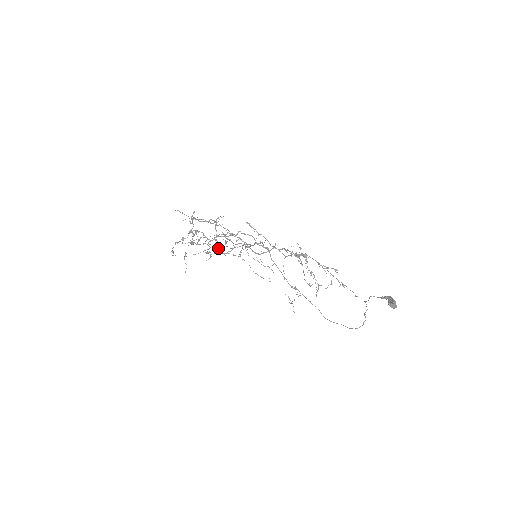
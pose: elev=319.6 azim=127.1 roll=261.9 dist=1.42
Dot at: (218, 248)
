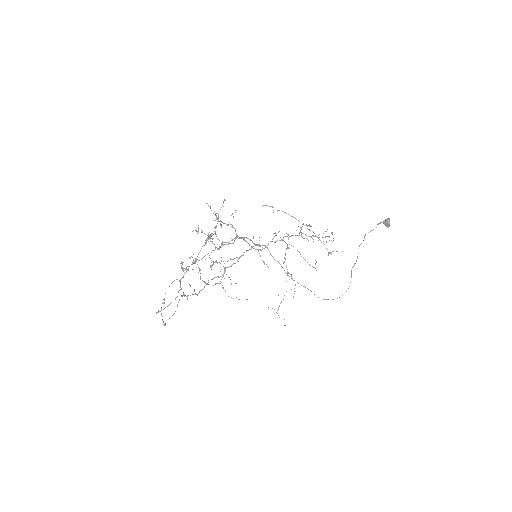
Dot at: occluded
